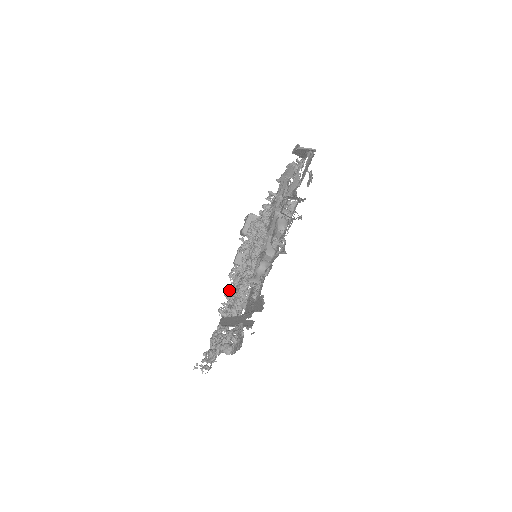
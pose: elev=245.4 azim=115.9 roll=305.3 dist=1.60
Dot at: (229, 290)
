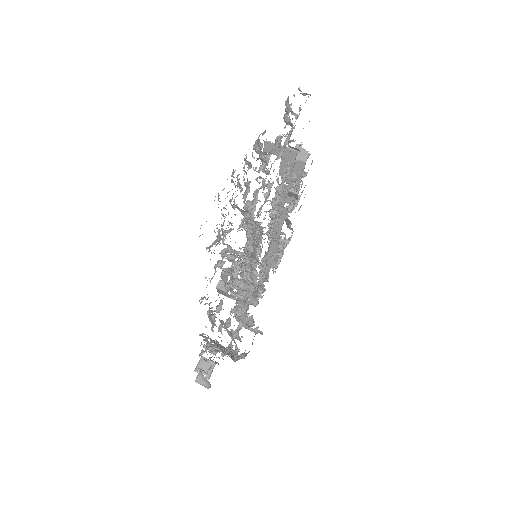
Dot at: (205, 326)
